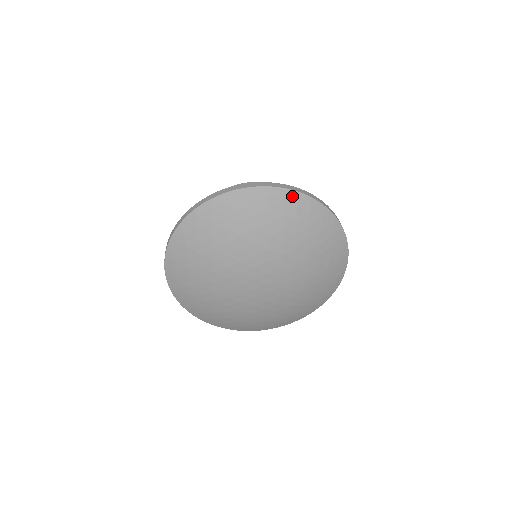
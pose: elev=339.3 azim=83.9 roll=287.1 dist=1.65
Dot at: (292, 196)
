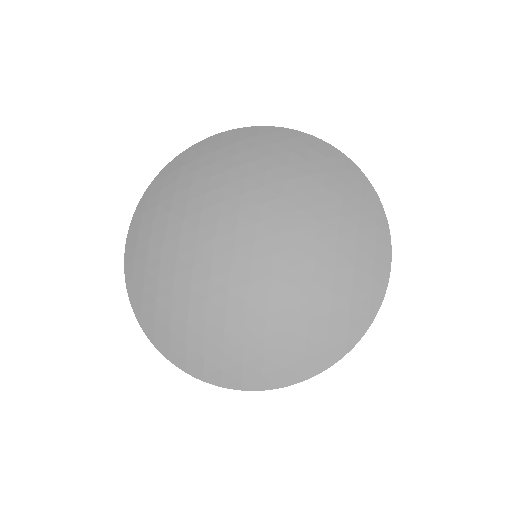
Dot at: (305, 138)
